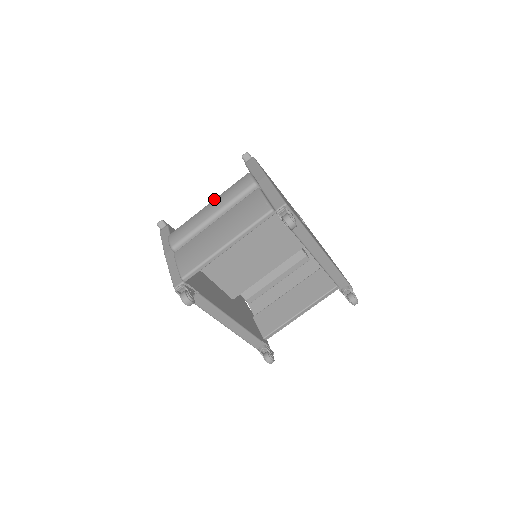
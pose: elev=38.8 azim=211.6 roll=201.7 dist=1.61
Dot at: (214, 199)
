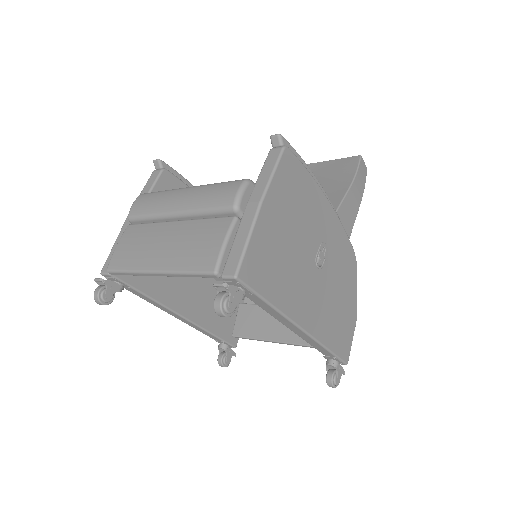
Dot at: (195, 186)
